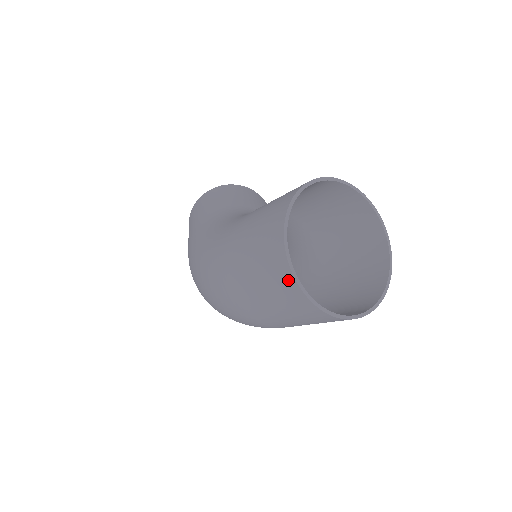
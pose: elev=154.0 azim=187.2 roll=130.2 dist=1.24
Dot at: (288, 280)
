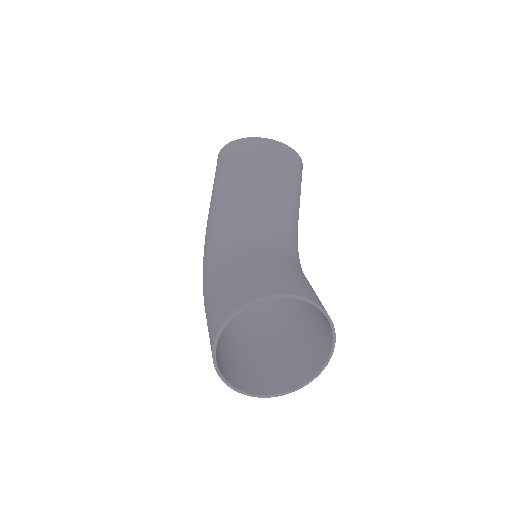
Dot at: occluded
